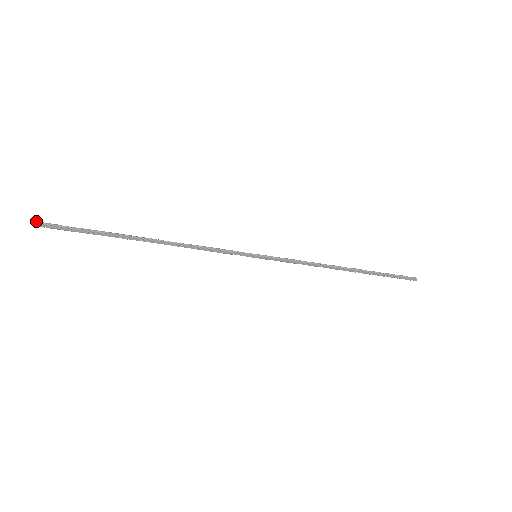
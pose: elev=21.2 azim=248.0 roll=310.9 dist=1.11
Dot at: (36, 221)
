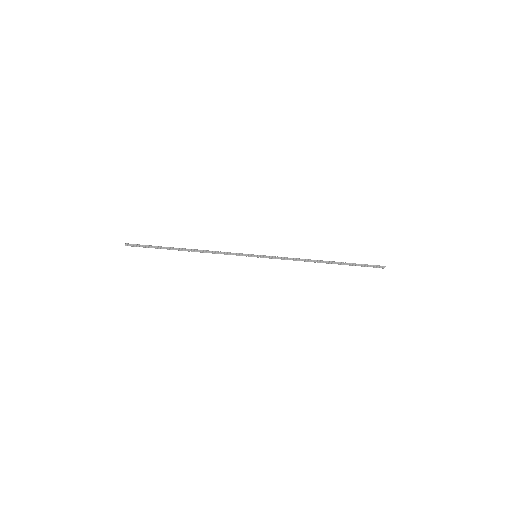
Dot at: (126, 243)
